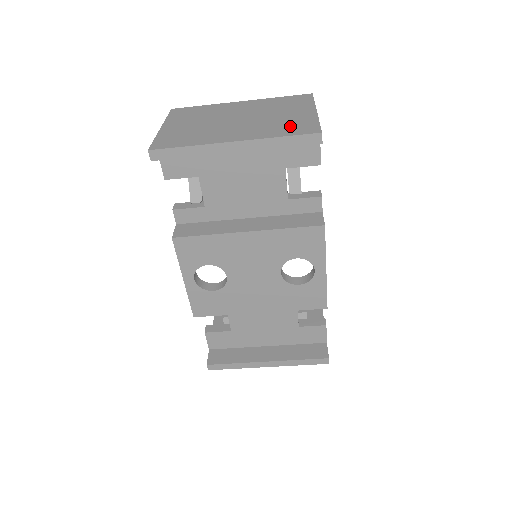
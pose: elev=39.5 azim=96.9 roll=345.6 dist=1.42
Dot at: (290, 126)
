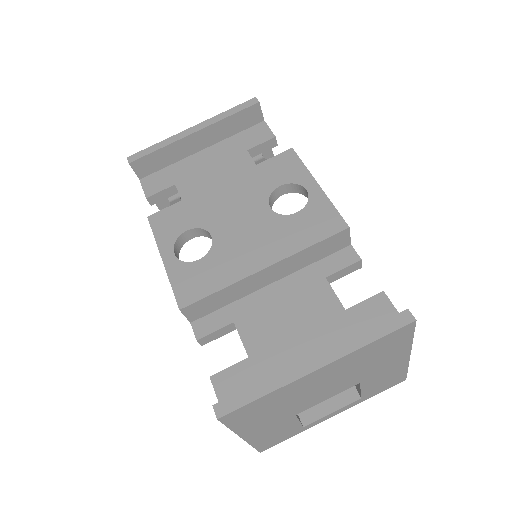
Dot at: occluded
